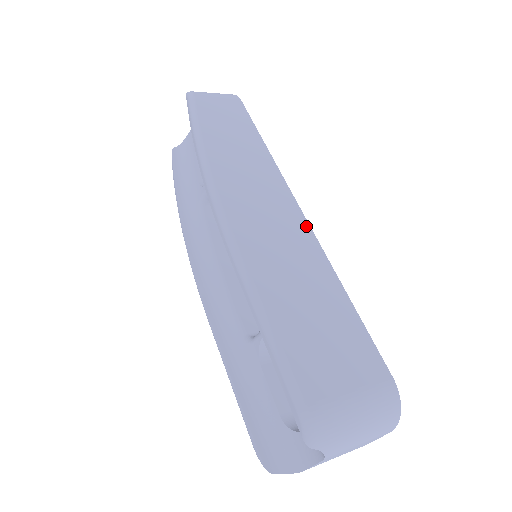
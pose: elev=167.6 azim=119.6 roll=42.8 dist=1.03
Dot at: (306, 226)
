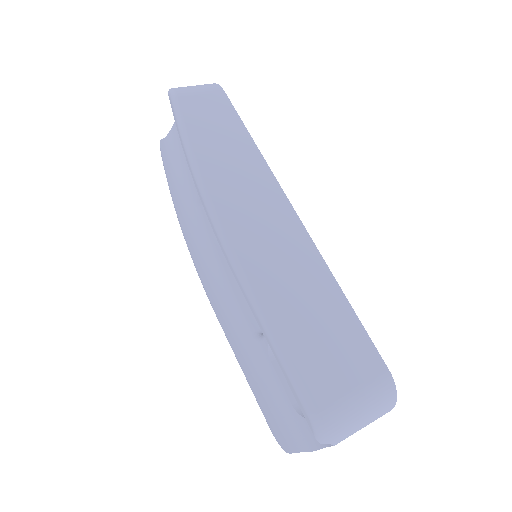
Dot at: (301, 228)
